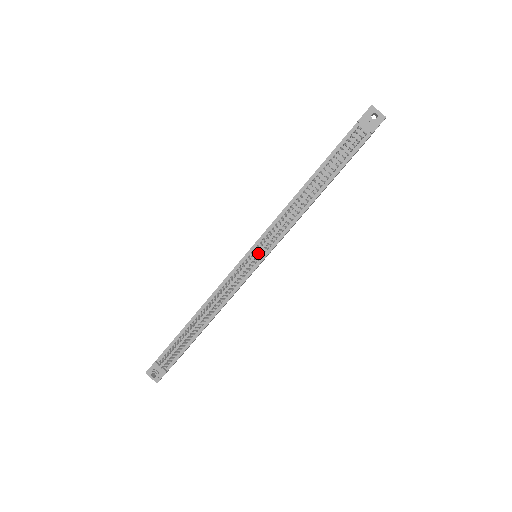
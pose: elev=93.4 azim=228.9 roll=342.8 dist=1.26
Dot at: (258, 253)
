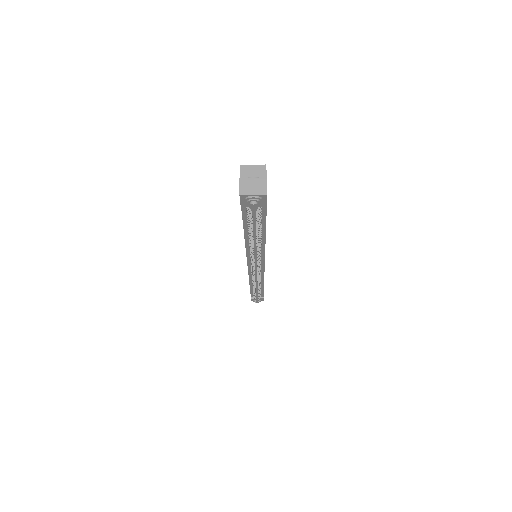
Dot at: (256, 267)
